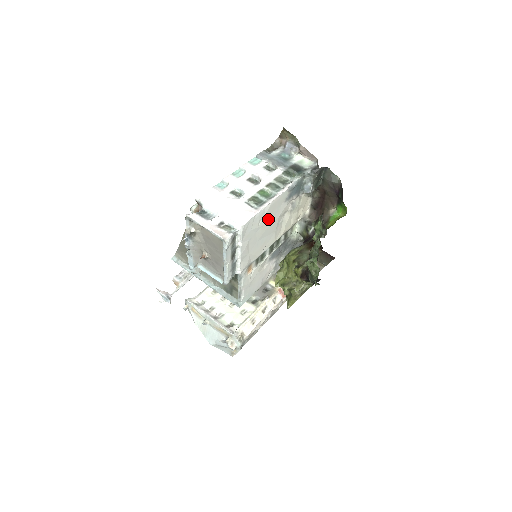
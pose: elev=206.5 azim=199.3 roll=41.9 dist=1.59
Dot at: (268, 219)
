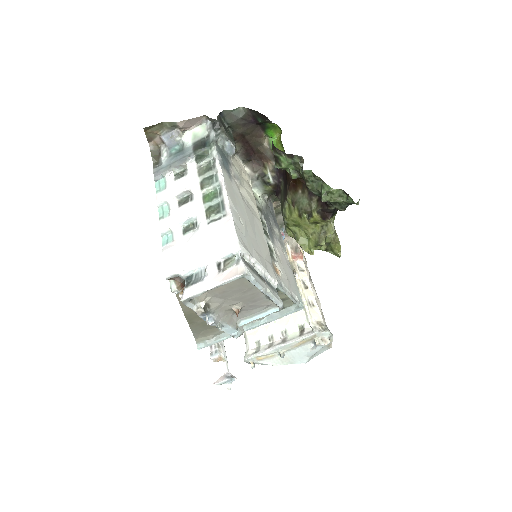
Dot at: (241, 212)
